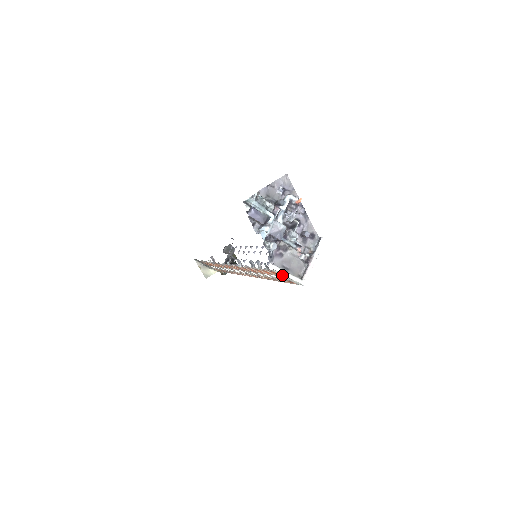
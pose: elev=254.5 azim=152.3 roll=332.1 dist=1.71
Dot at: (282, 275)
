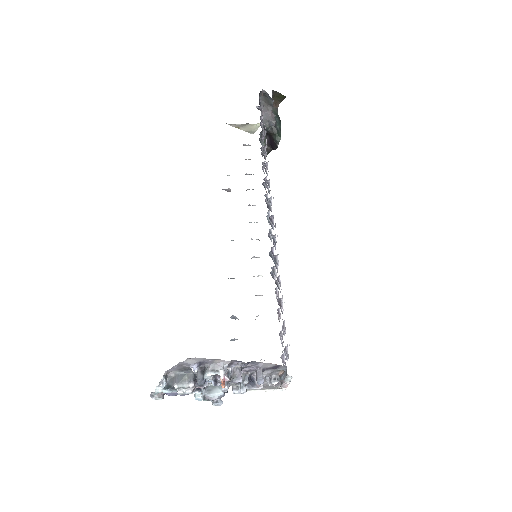
Dot at: occluded
